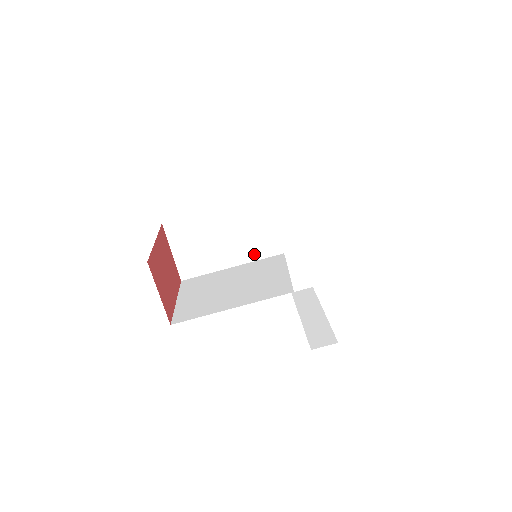
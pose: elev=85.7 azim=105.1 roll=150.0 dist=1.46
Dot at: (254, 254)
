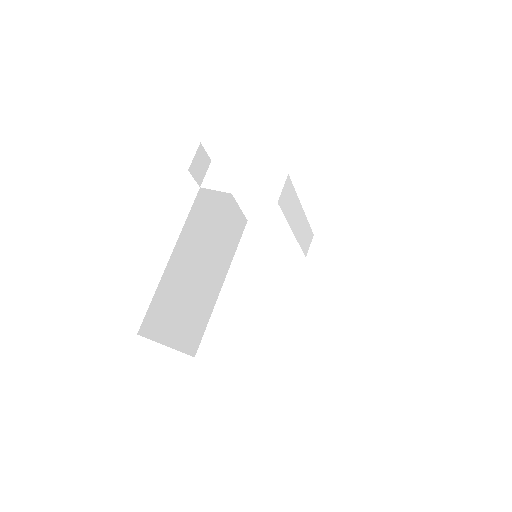
Dot at: (288, 284)
